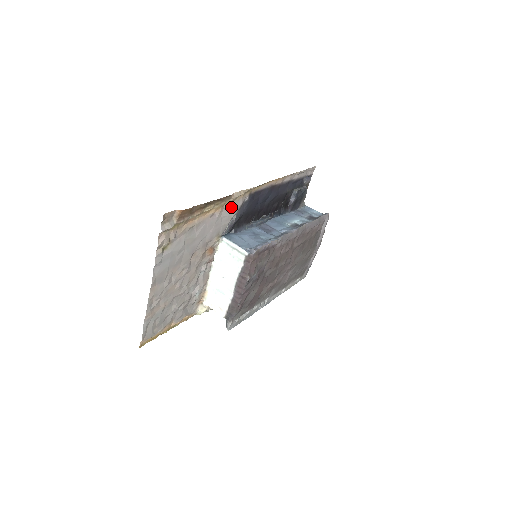
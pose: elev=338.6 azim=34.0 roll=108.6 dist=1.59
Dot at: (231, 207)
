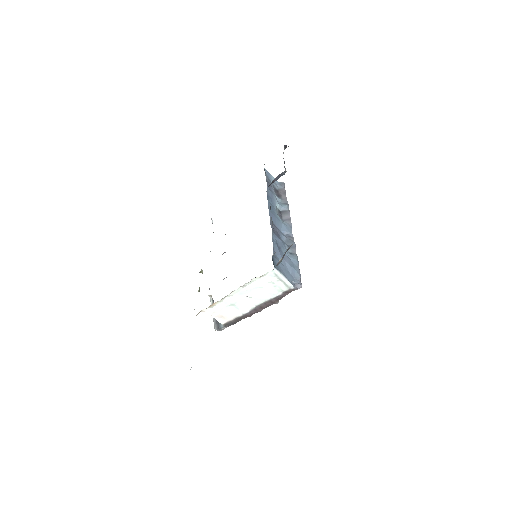
Dot at: occluded
